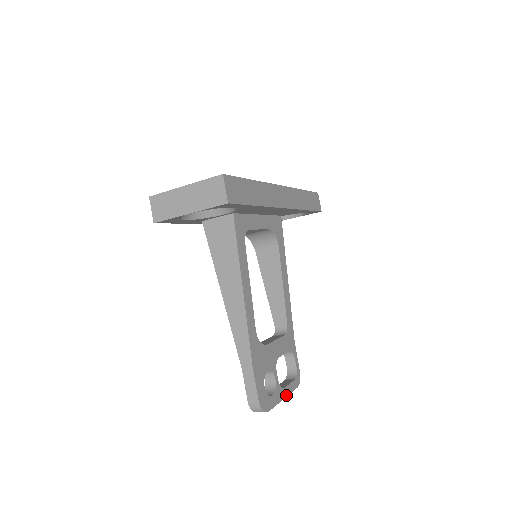
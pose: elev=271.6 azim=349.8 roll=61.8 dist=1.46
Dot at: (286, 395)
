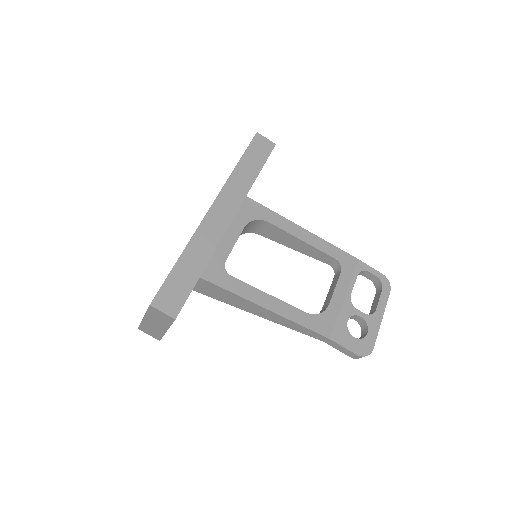
Dot at: (382, 313)
